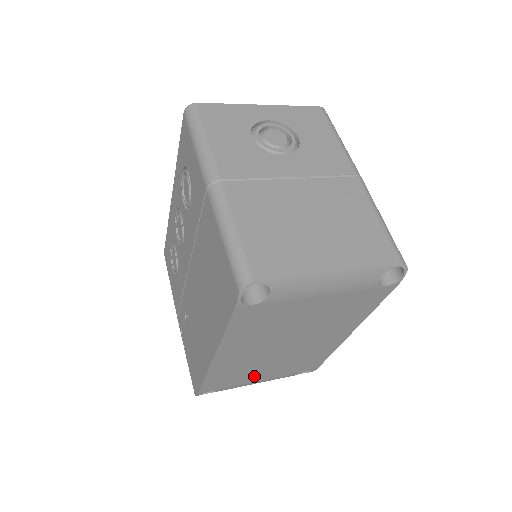
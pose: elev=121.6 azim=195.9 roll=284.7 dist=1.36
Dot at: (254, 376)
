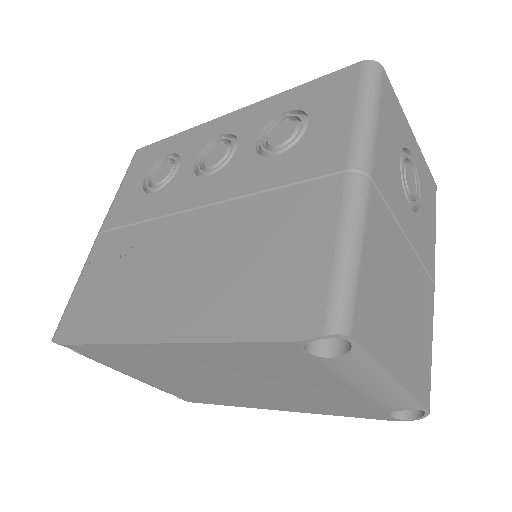
Dot at: (141, 372)
